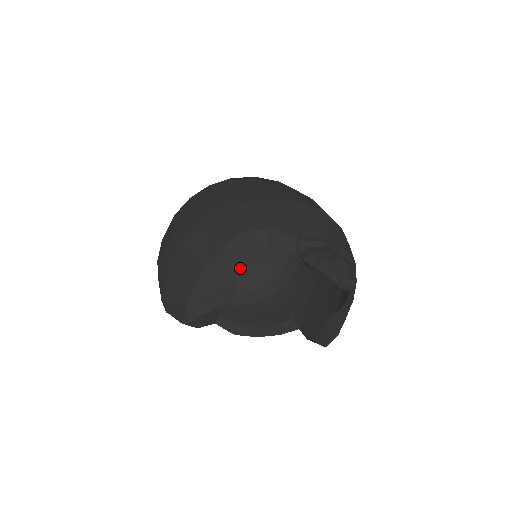
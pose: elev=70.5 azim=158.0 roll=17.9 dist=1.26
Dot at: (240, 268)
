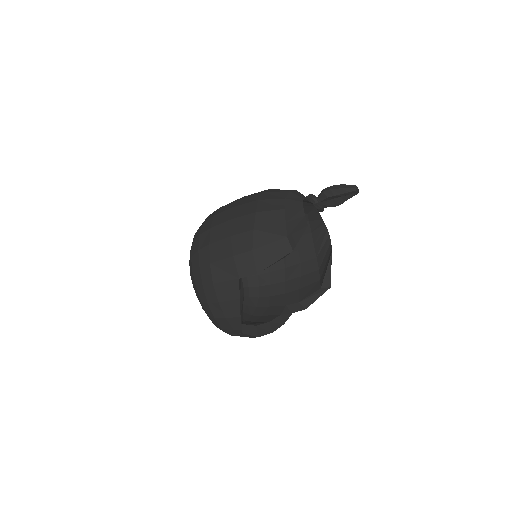
Dot at: occluded
